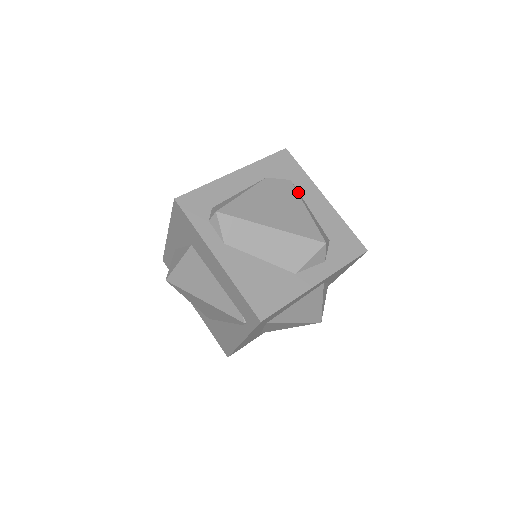
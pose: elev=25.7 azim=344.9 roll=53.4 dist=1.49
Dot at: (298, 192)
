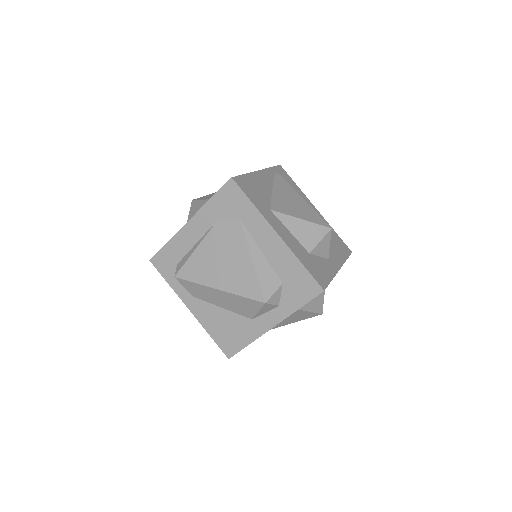
Dot at: (247, 234)
